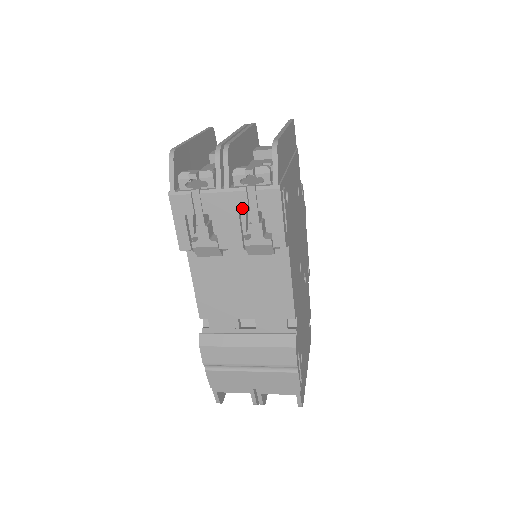
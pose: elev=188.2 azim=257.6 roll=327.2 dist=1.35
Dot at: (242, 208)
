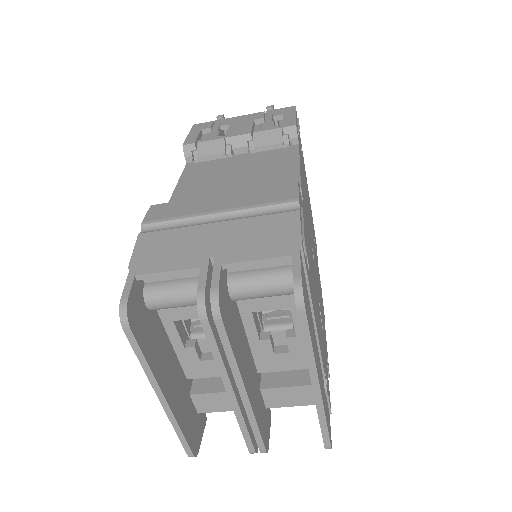
Dot at: (258, 118)
